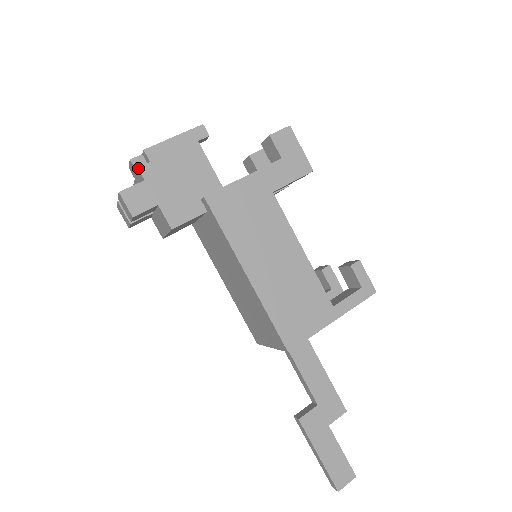
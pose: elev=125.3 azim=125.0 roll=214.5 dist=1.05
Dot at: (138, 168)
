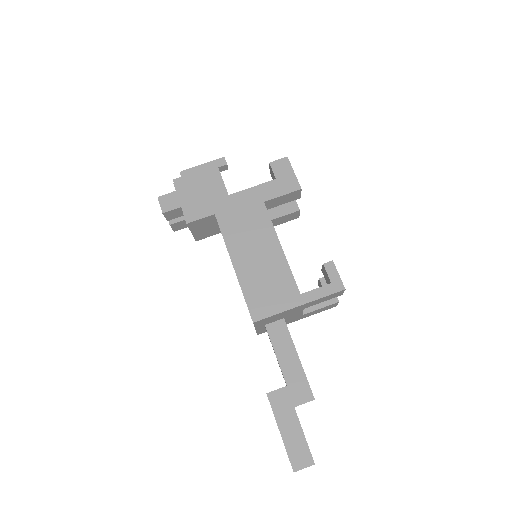
Dot at: (173, 183)
